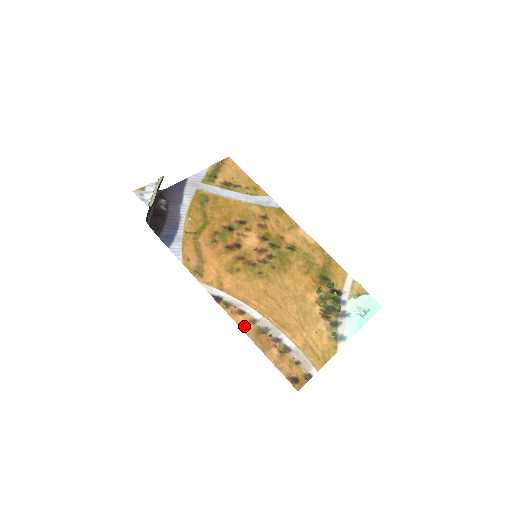
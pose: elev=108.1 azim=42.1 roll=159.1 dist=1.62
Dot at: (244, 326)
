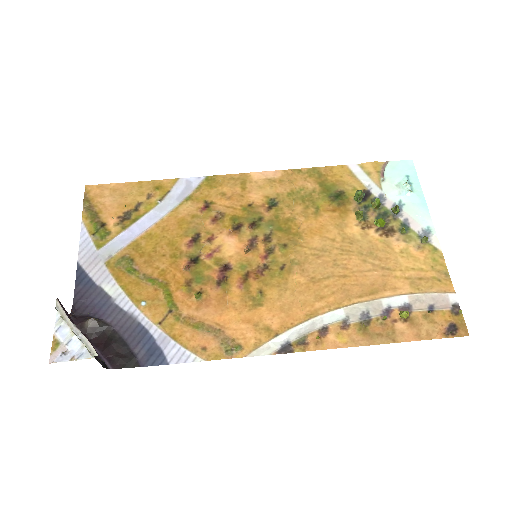
Dot at: (345, 341)
